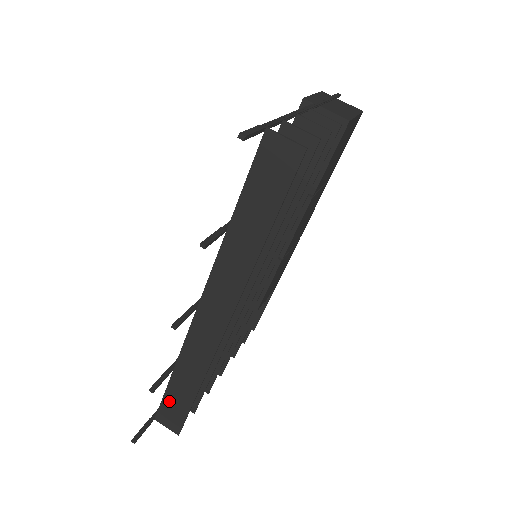
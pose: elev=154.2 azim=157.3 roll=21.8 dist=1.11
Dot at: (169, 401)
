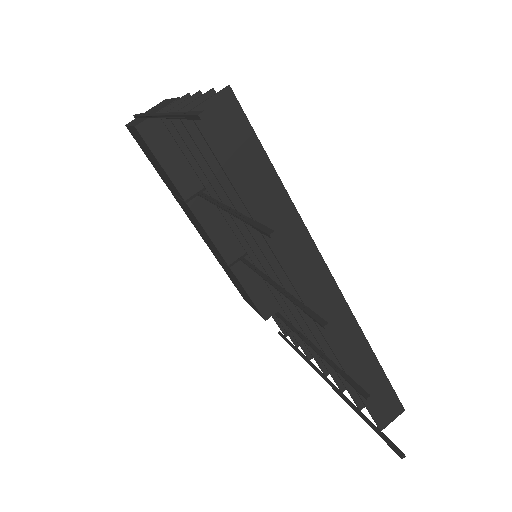
Dot at: (372, 401)
